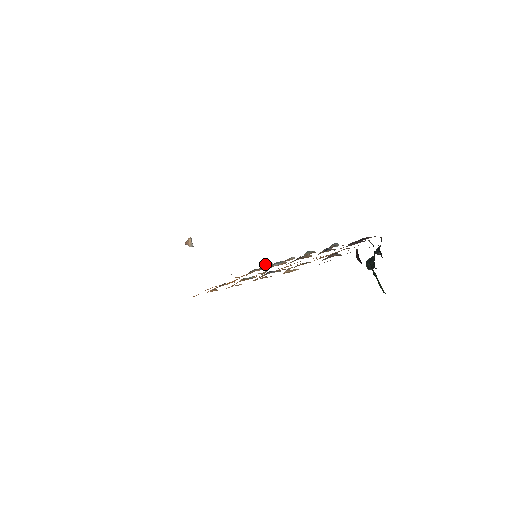
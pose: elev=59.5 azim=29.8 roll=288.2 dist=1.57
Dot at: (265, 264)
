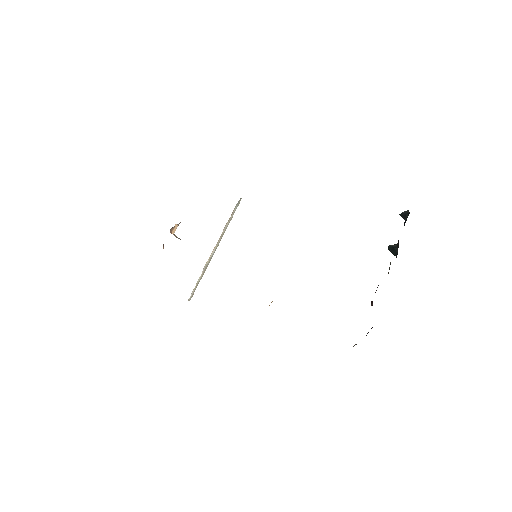
Dot at: occluded
